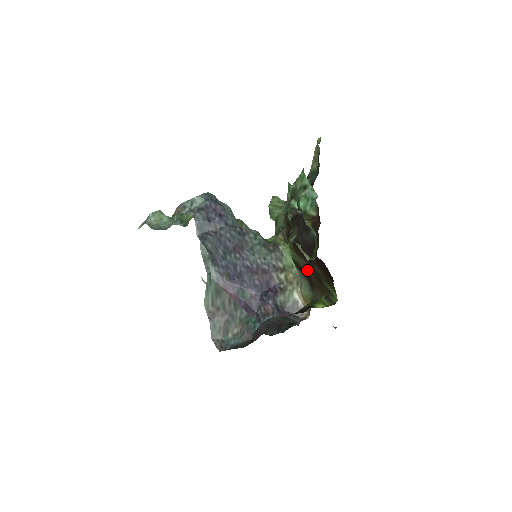
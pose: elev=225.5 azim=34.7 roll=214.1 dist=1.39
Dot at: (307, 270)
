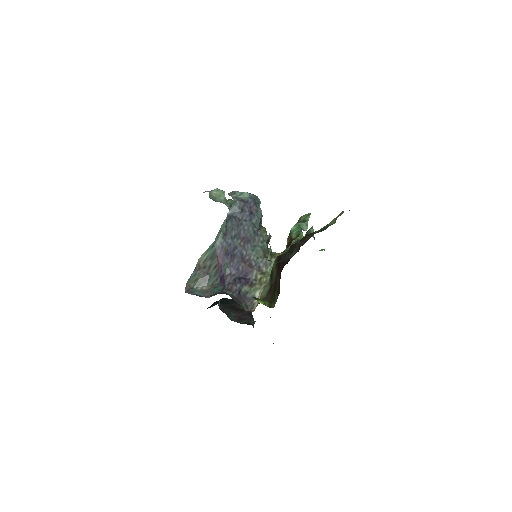
Dot at: (274, 279)
